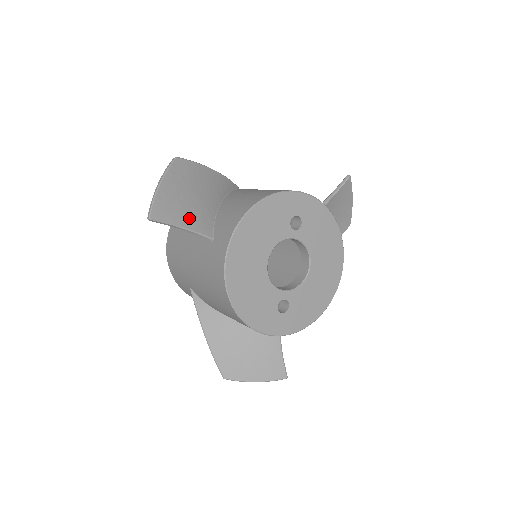
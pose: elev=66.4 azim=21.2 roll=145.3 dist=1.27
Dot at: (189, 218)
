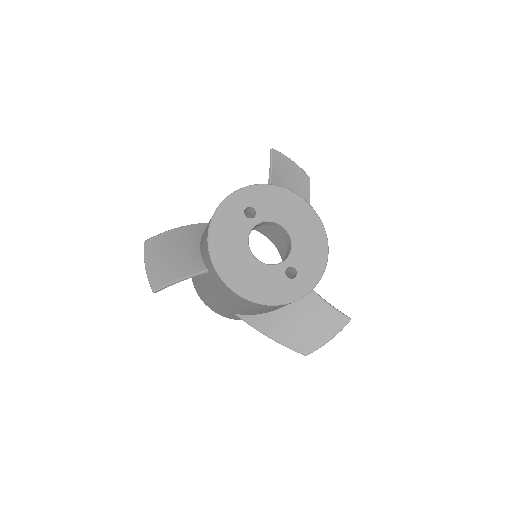
Dot at: (181, 270)
